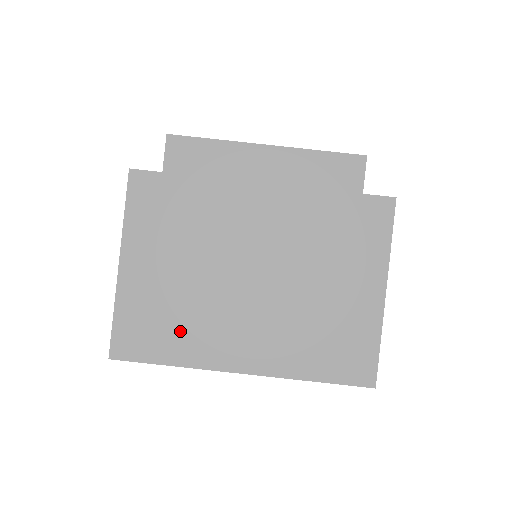
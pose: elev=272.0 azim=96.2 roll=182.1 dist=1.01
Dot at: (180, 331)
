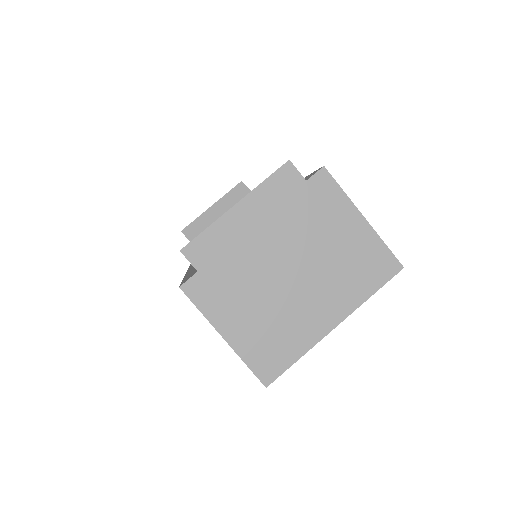
Dot at: (286, 338)
